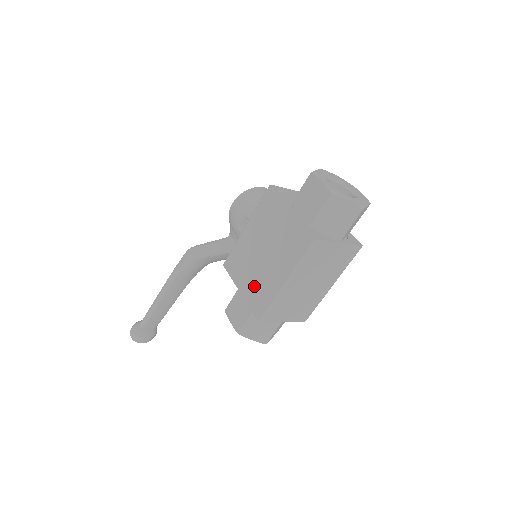
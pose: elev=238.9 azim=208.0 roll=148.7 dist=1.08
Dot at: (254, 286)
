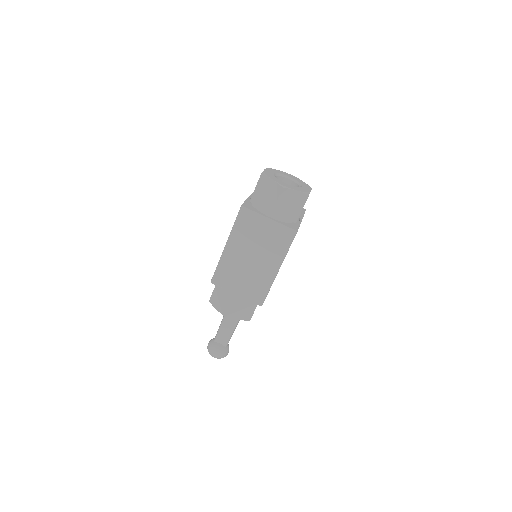
Dot at: occluded
